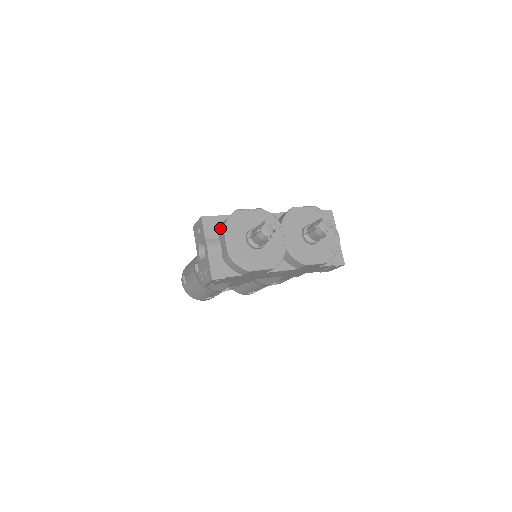
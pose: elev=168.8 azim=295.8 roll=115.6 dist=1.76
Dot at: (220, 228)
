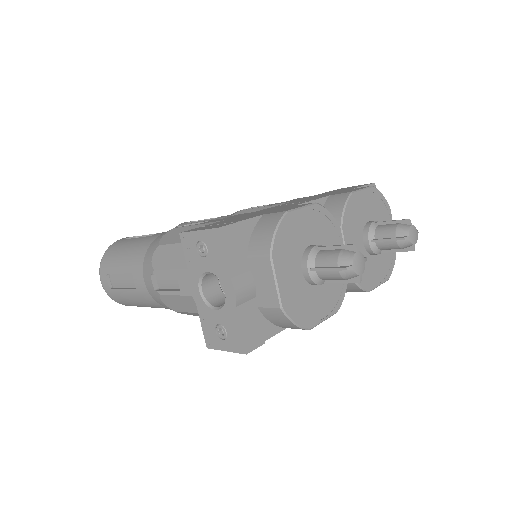
Dot at: (253, 249)
